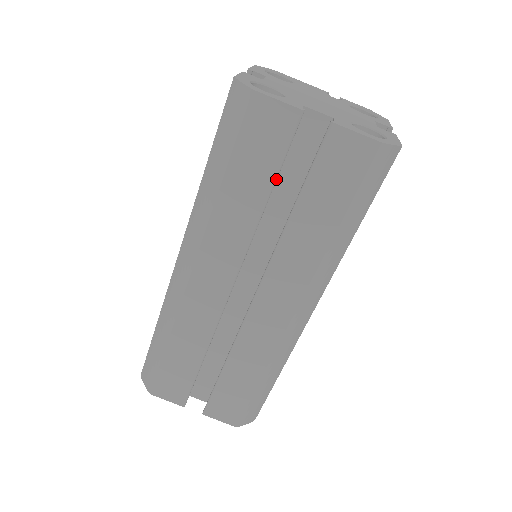
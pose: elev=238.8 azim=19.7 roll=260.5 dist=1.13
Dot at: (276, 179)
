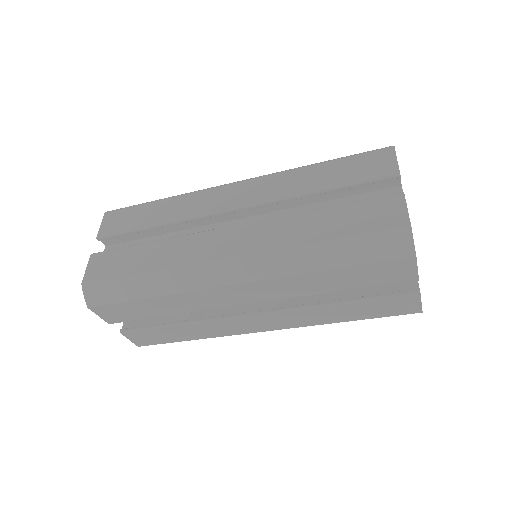
Dot at: occluded
